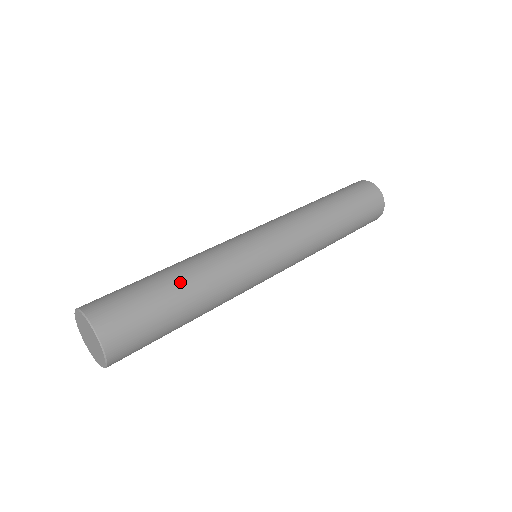
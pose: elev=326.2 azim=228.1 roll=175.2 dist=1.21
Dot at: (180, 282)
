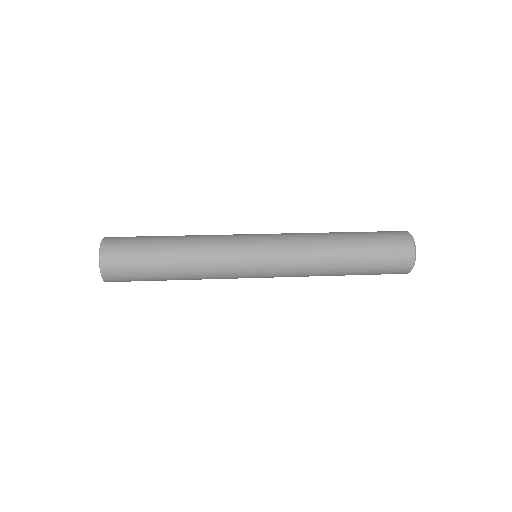
Dot at: (171, 247)
